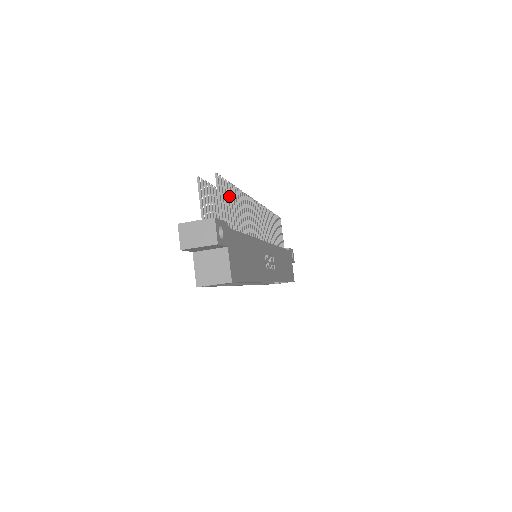
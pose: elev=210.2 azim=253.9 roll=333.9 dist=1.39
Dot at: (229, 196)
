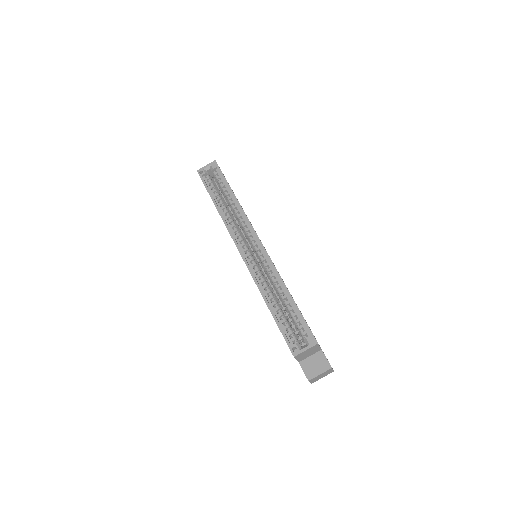
Dot at: occluded
